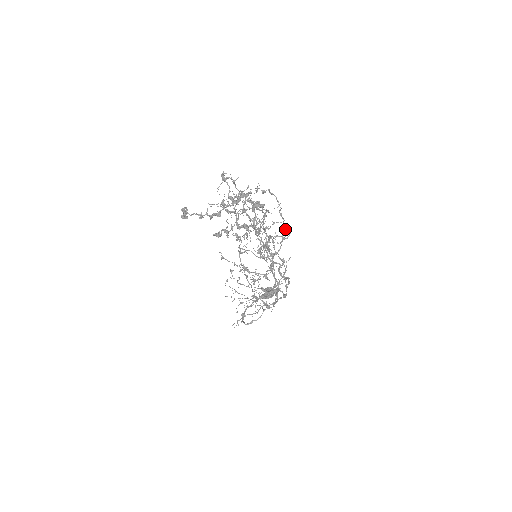
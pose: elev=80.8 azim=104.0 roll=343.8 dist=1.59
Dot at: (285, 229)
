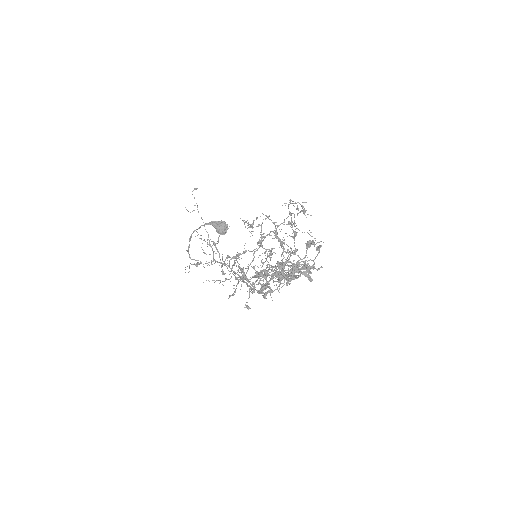
Dot at: occluded
